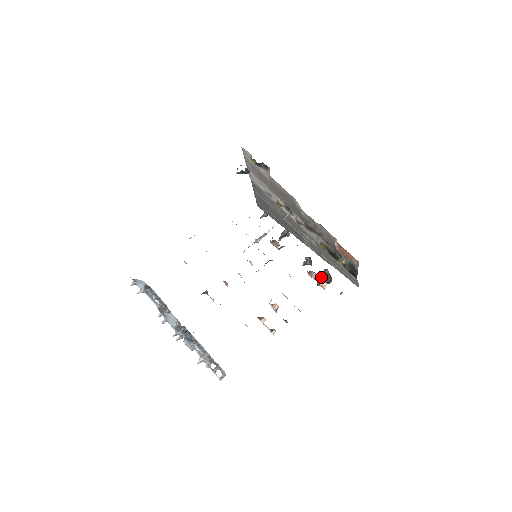
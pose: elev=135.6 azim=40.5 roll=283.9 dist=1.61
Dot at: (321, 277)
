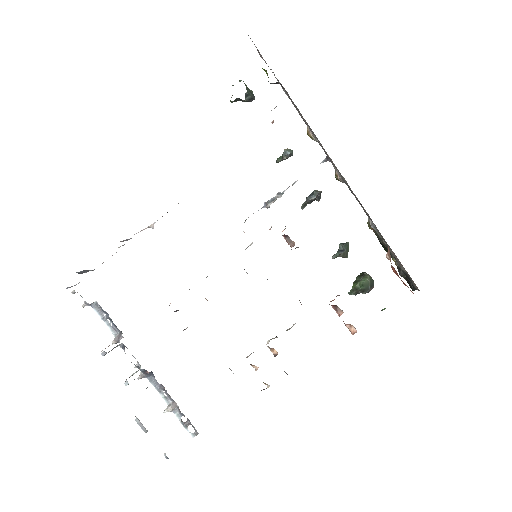
Dot at: (356, 286)
